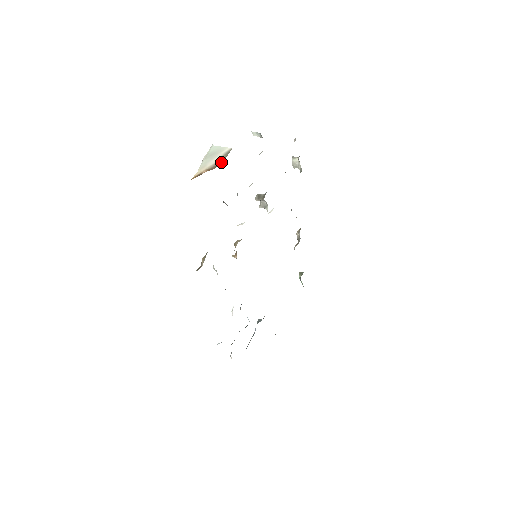
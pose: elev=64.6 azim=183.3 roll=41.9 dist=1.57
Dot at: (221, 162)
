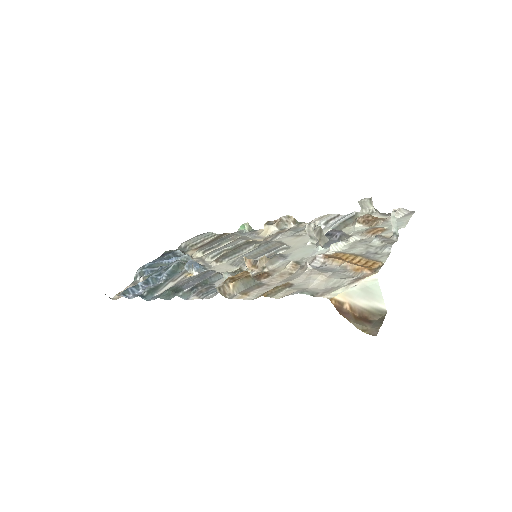
Dot at: (367, 314)
